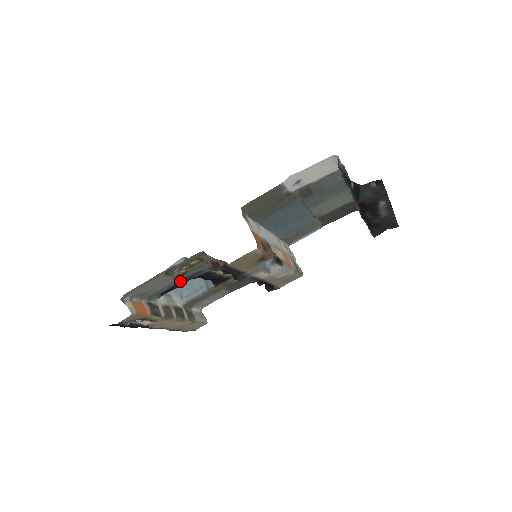
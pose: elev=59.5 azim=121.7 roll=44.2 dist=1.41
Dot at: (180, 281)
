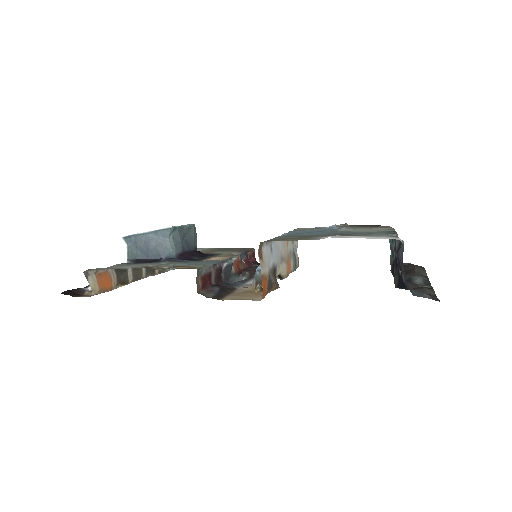
Dot at: (160, 261)
